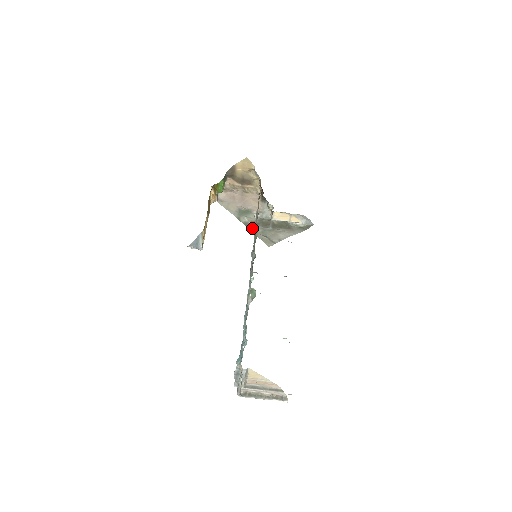
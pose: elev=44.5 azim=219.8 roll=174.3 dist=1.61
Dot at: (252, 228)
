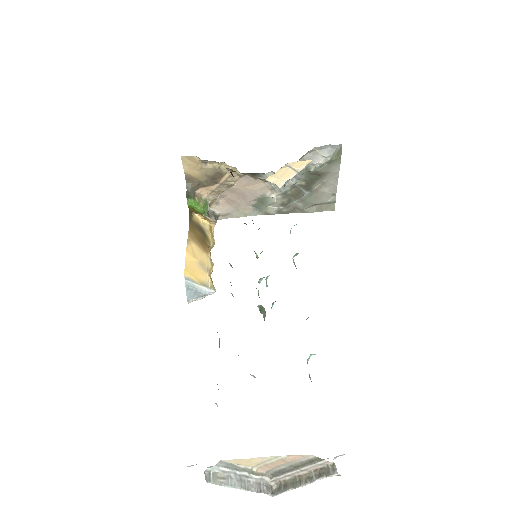
Dot at: (291, 210)
